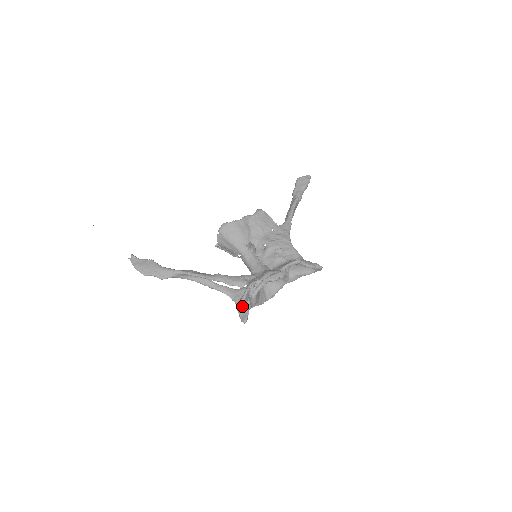
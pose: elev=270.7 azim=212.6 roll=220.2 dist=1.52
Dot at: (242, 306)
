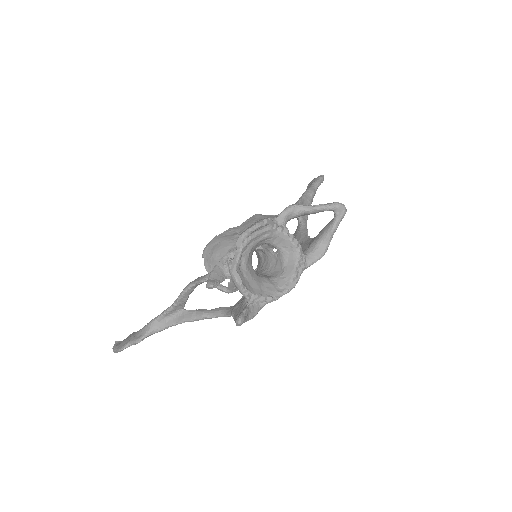
Dot at: (208, 282)
